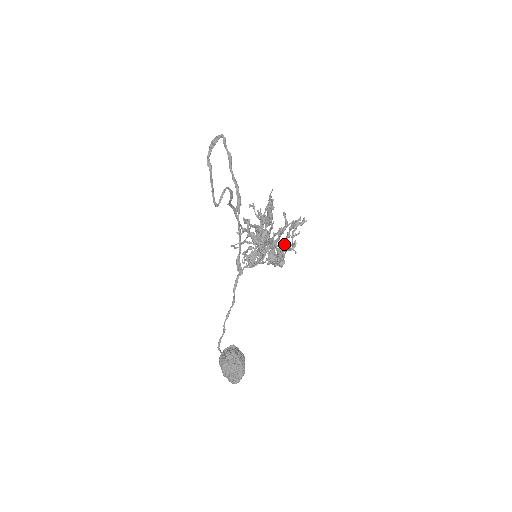
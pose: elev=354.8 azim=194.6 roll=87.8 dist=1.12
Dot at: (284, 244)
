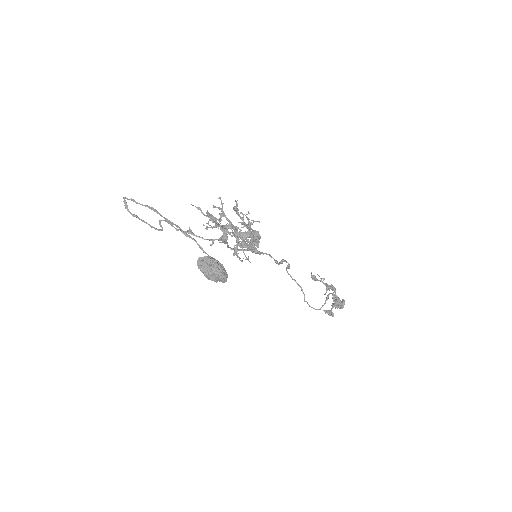
Dot at: (245, 225)
